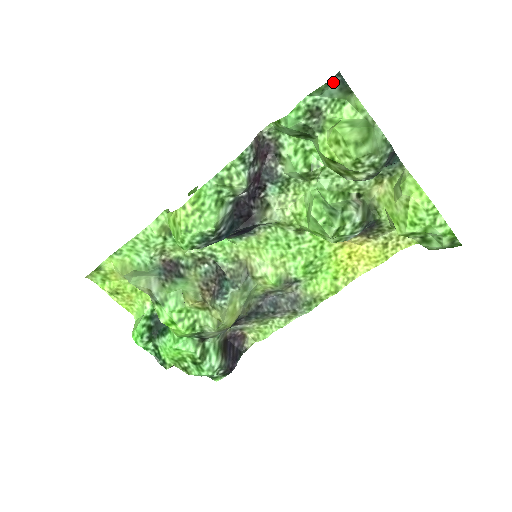
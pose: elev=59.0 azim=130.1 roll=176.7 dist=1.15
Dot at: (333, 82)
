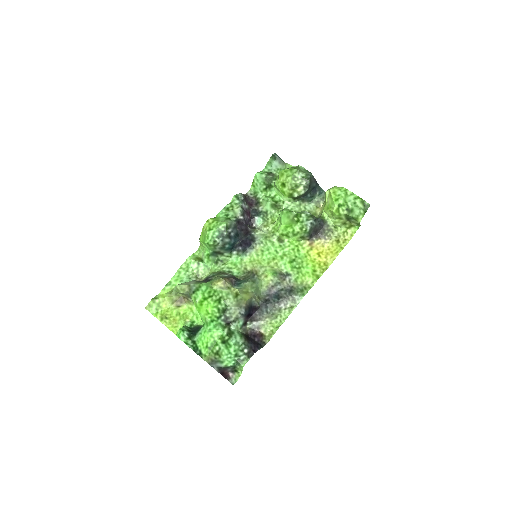
Dot at: (274, 158)
